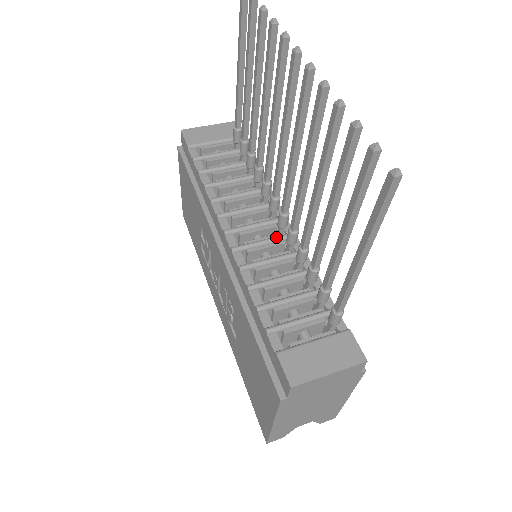
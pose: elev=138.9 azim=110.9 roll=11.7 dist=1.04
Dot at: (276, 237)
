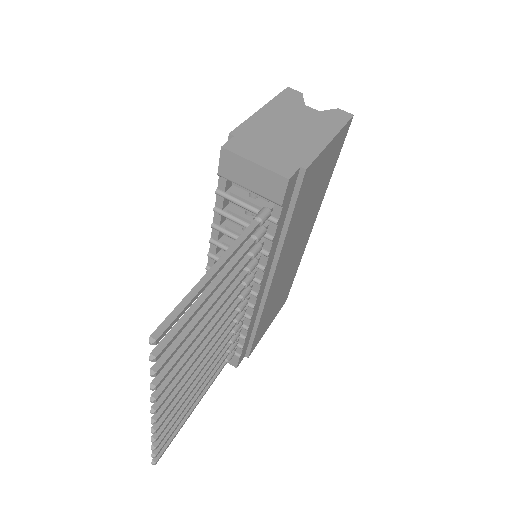
Dot at: occluded
